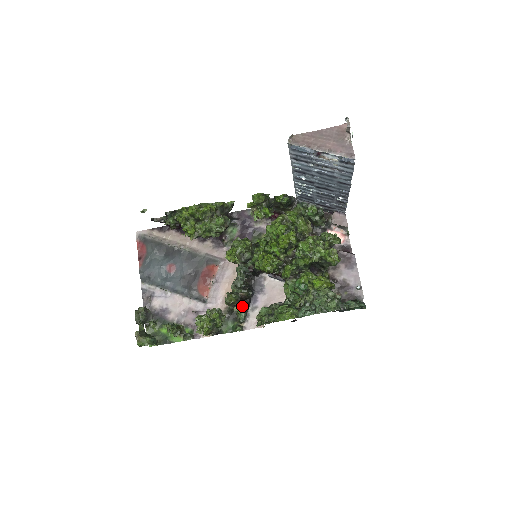
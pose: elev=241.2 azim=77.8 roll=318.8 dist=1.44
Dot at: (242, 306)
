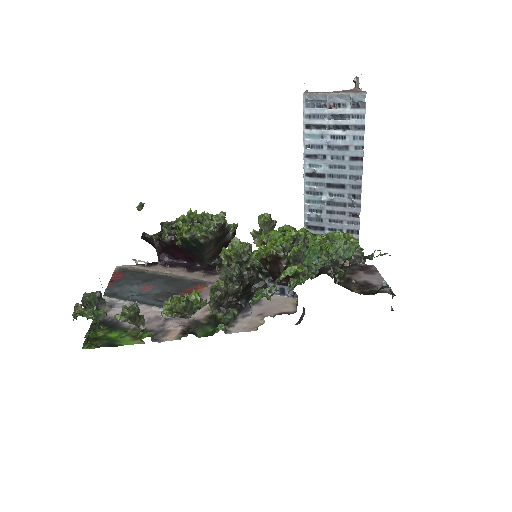
Dot at: (230, 309)
